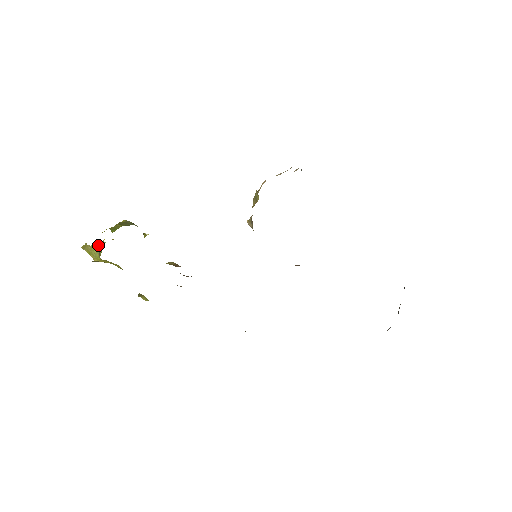
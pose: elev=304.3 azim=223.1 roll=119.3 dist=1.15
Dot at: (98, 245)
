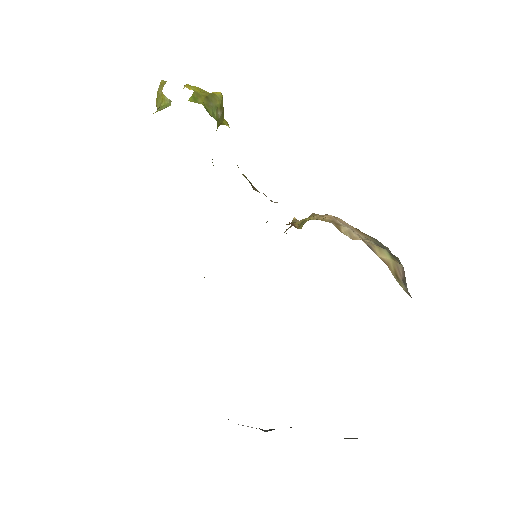
Dot at: (166, 99)
